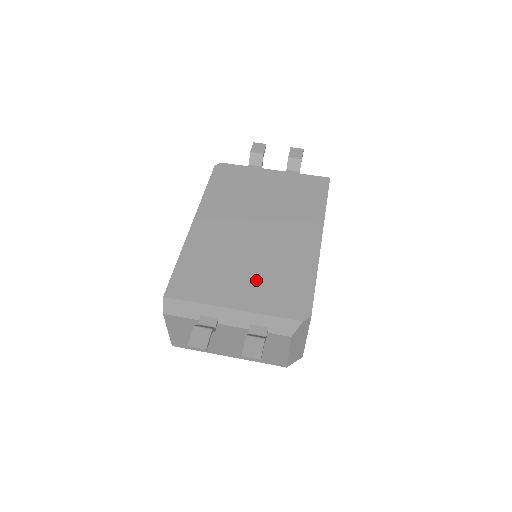
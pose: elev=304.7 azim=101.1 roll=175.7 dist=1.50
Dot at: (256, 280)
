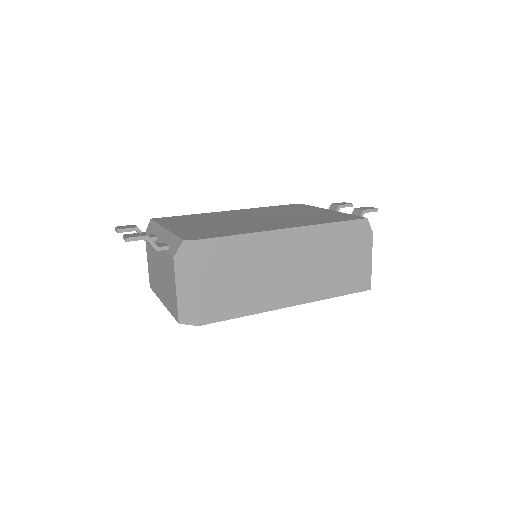
Dot at: (204, 226)
